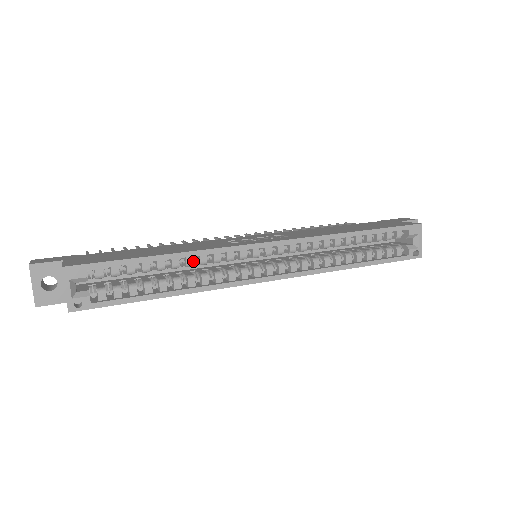
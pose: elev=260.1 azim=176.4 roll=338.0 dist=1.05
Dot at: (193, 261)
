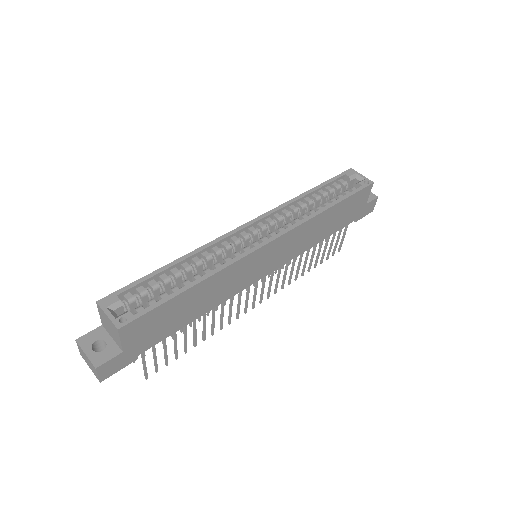
Dot at: (199, 259)
